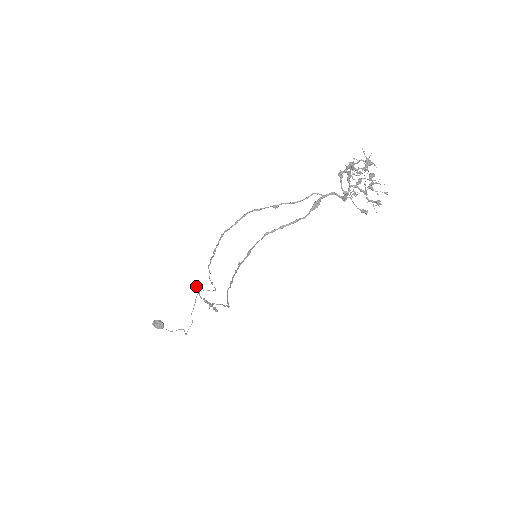
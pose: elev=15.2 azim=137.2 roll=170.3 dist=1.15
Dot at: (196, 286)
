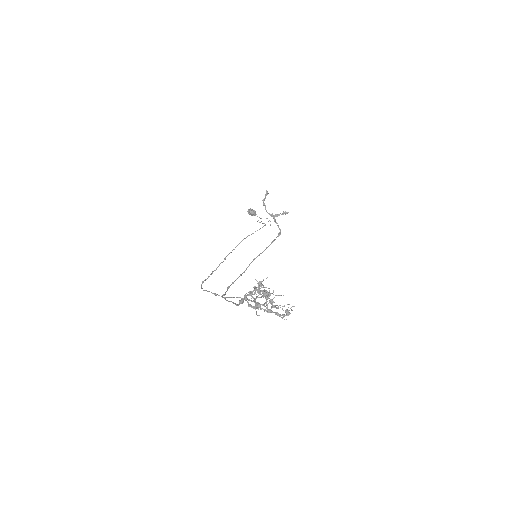
Dot at: (263, 200)
